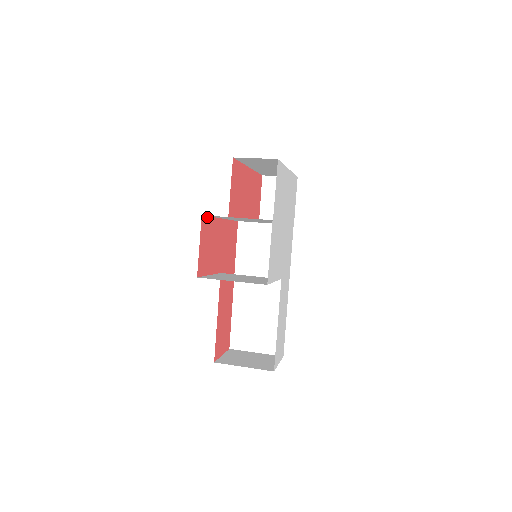
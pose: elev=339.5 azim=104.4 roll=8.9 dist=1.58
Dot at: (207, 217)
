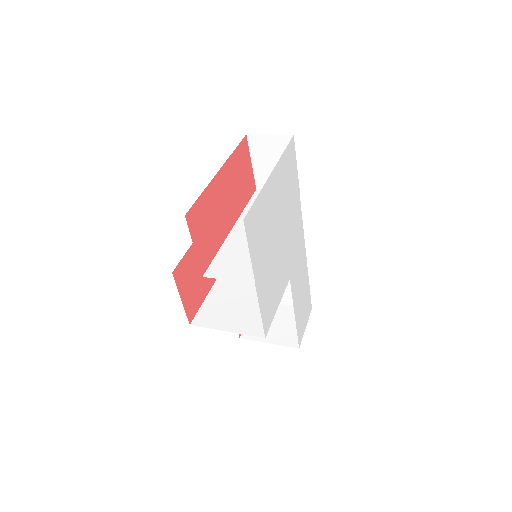
Dot at: (181, 260)
